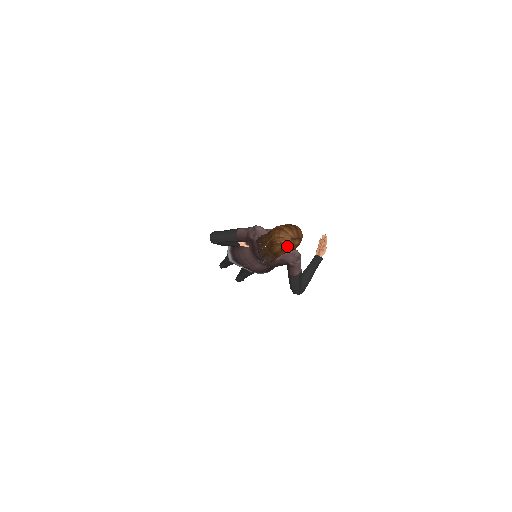
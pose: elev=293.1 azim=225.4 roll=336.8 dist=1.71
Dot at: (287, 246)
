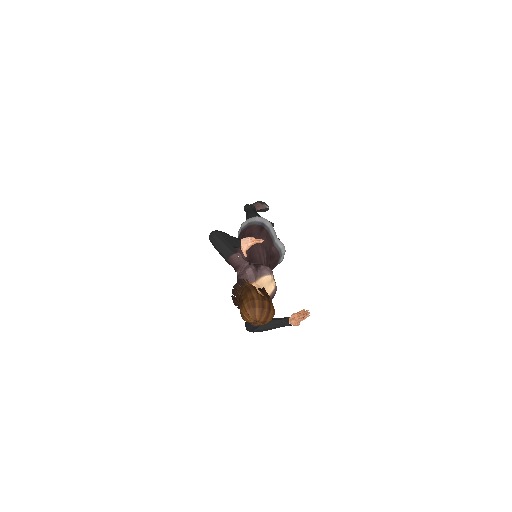
Dot at: (247, 321)
